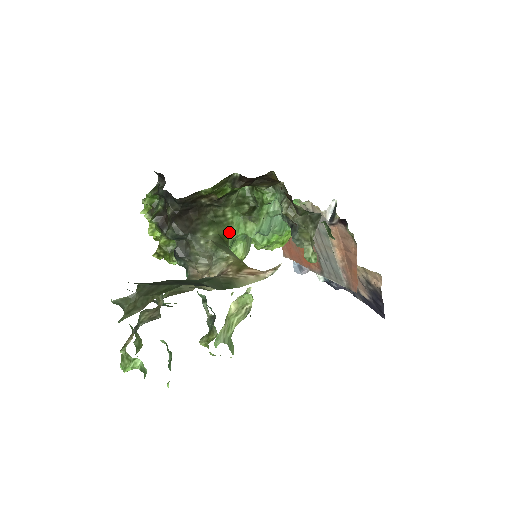
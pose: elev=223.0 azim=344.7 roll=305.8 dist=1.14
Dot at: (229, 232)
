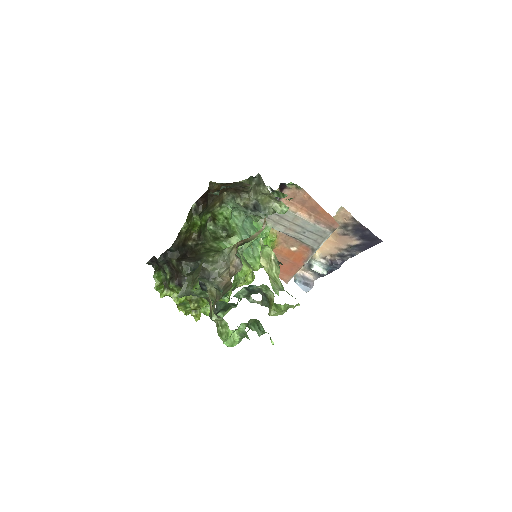
Dot at: occluded
